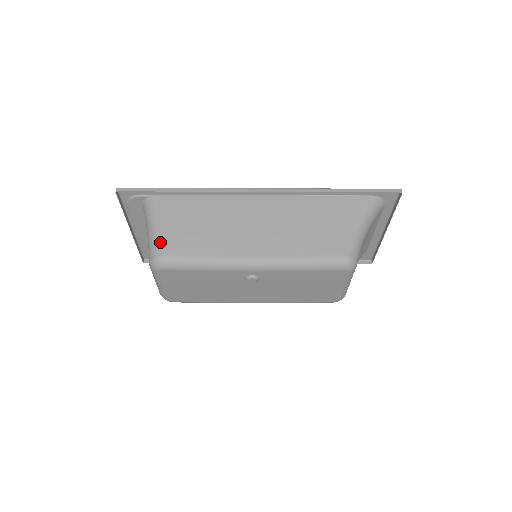
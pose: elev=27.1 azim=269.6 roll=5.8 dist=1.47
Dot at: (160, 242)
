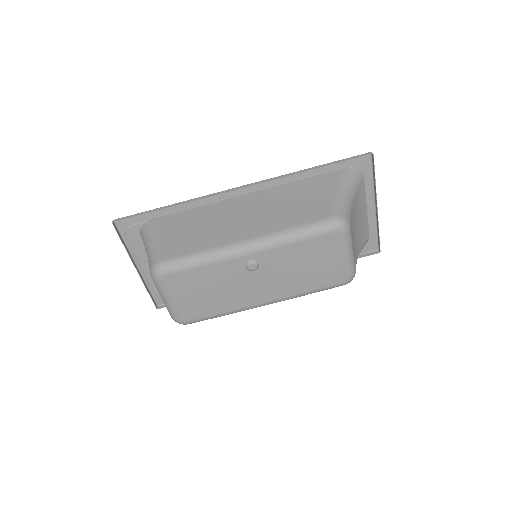
Dot at: (157, 252)
